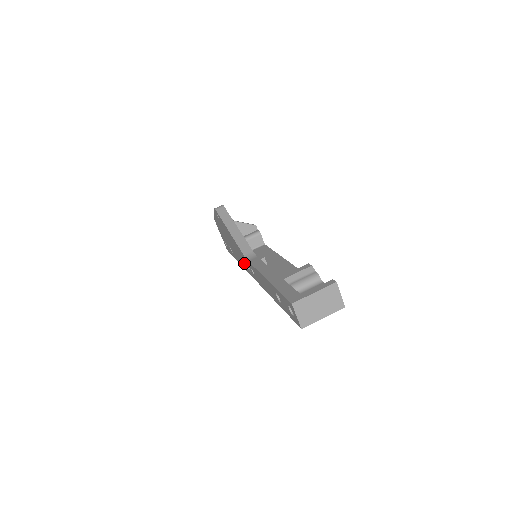
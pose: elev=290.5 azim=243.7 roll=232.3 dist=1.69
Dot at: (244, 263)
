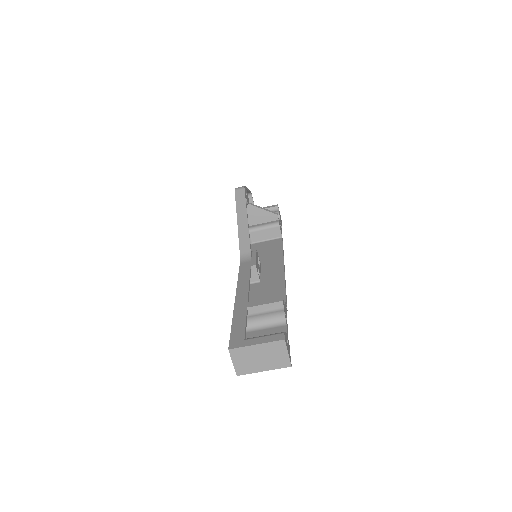
Dot at: occluded
